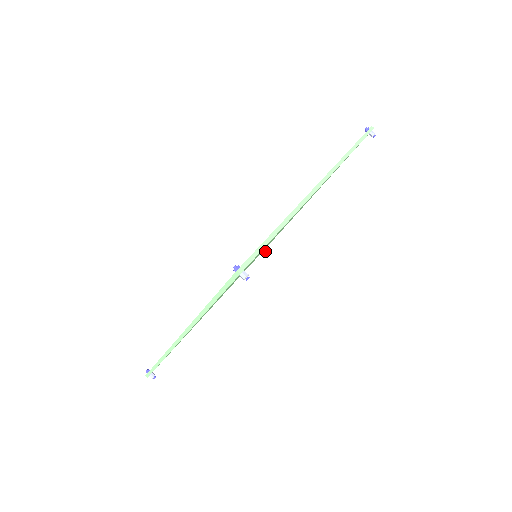
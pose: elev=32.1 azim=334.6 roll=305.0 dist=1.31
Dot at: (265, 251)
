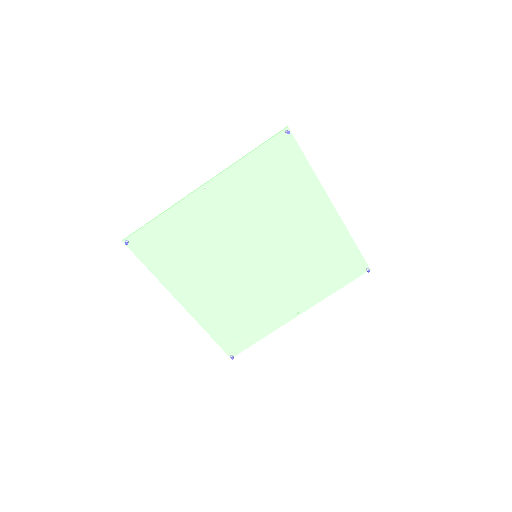
Dot at: (232, 355)
